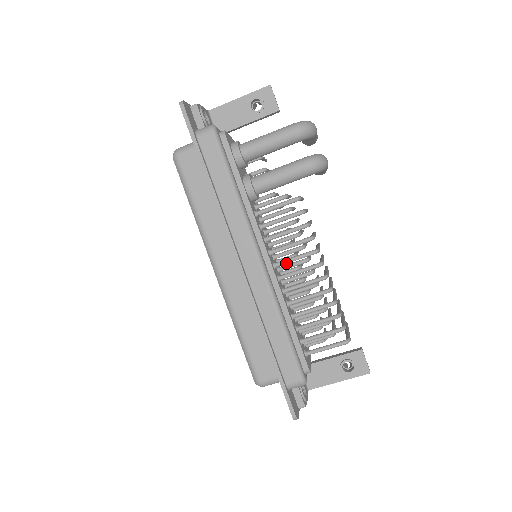
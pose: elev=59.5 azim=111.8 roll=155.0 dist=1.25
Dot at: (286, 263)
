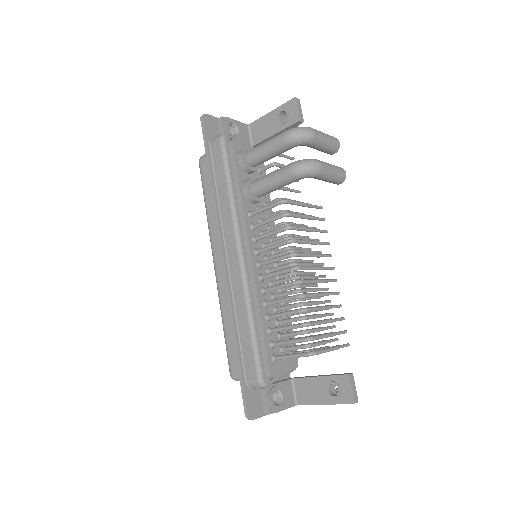
Dot at: (267, 263)
